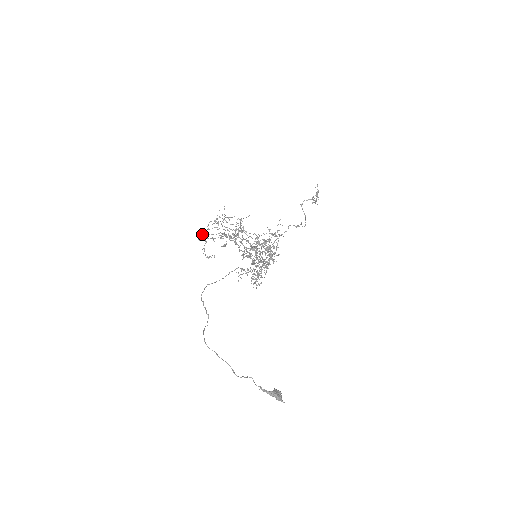
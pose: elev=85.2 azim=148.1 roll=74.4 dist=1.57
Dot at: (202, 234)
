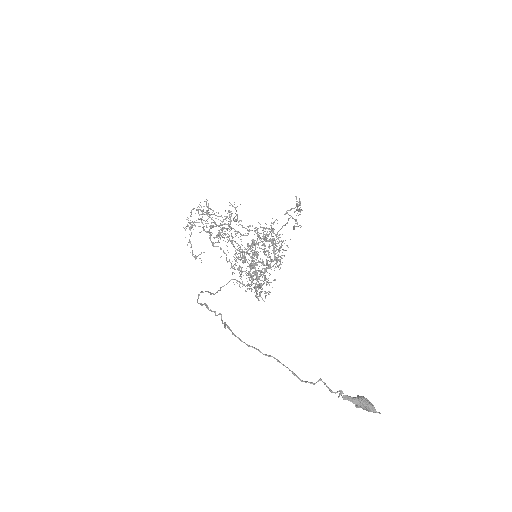
Dot at: occluded
